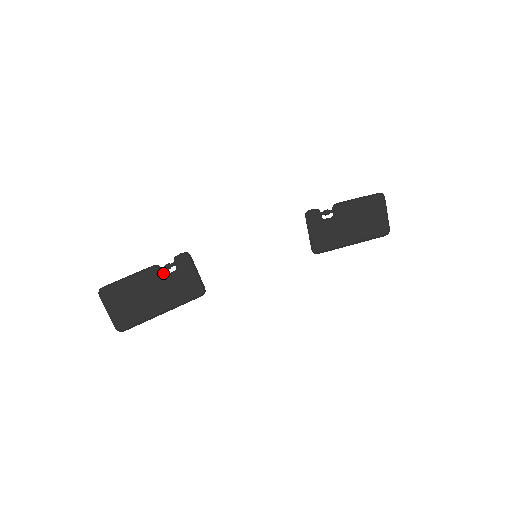
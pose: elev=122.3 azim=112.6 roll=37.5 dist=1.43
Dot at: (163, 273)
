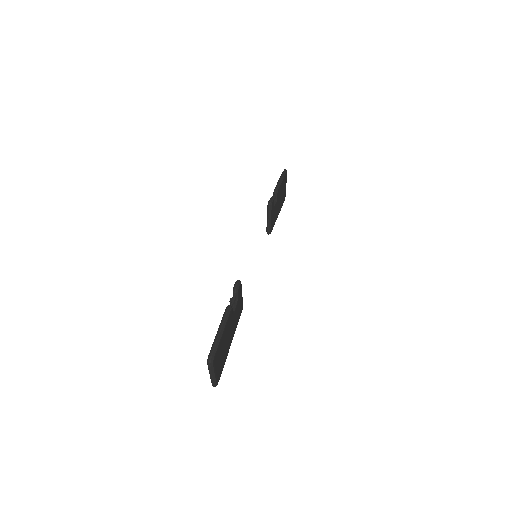
Dot at: (232, 310)
